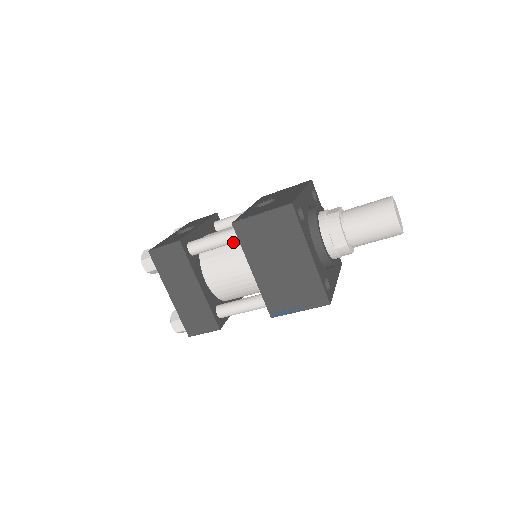
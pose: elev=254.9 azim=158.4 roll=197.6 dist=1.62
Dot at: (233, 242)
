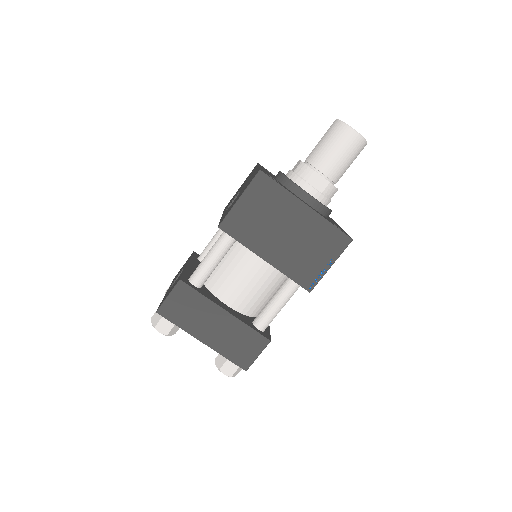
Dot at: (229, 247)
